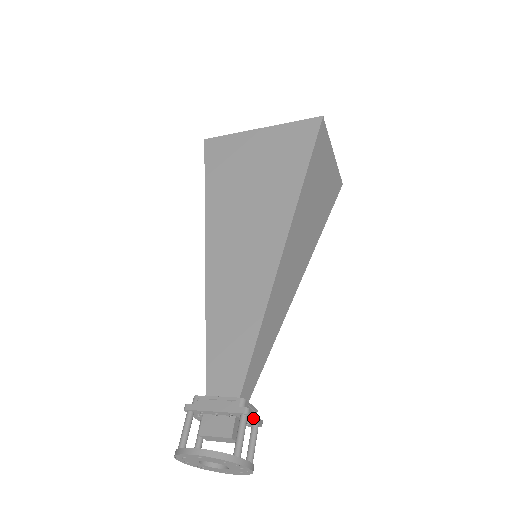
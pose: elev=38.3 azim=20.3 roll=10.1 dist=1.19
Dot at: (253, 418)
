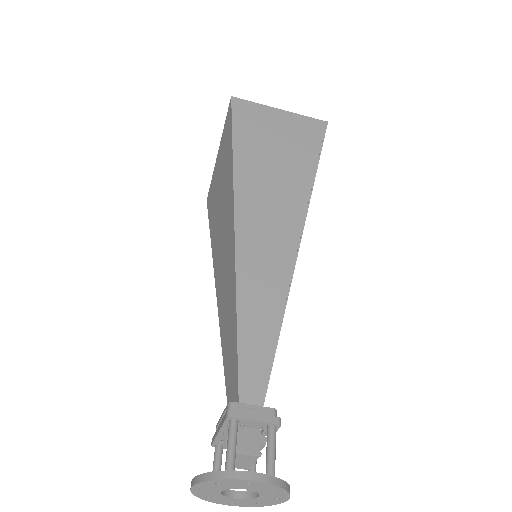
Dot at: (247, 419)
